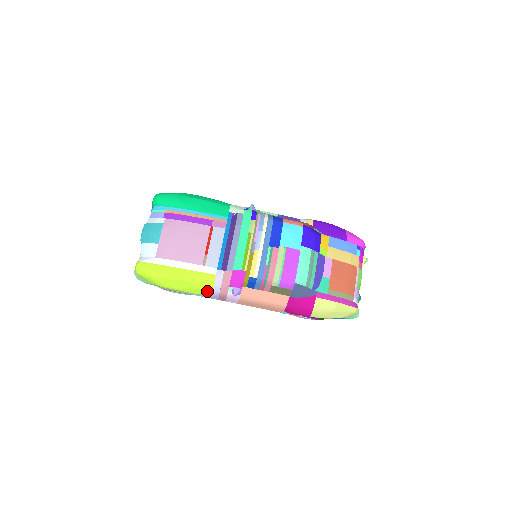
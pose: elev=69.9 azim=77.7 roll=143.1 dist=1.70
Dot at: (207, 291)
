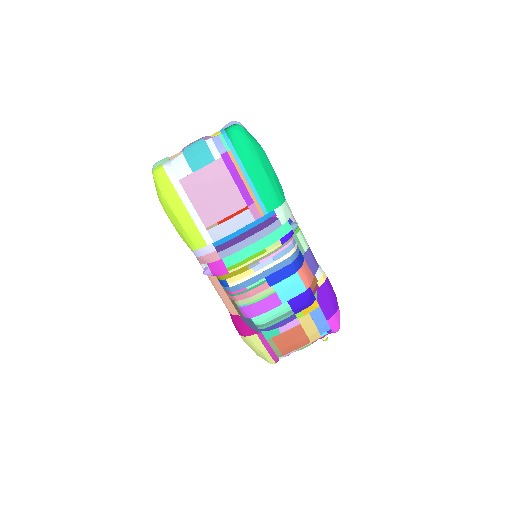
Dot at: (189, 246)
